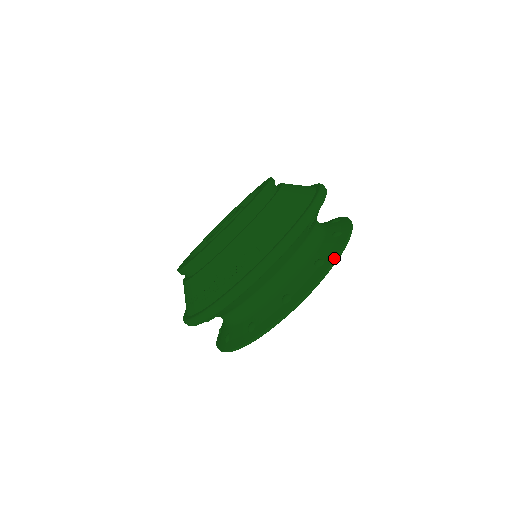
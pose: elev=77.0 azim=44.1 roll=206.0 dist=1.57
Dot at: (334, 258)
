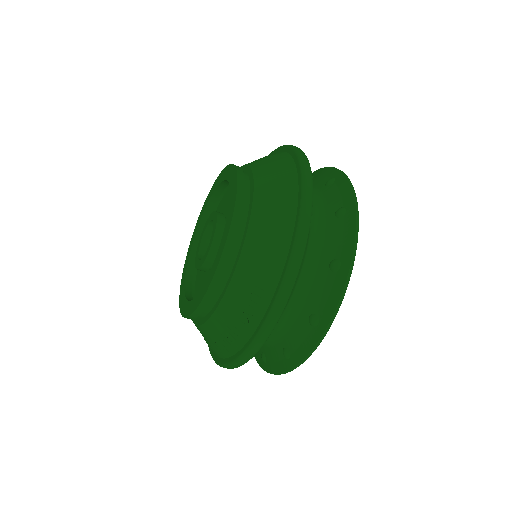
Dot at: (351, 256)
